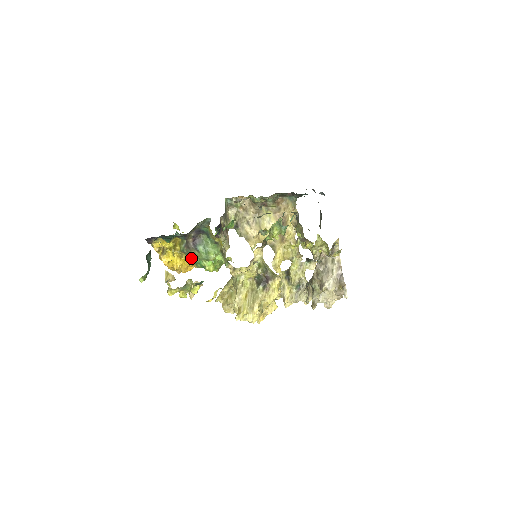
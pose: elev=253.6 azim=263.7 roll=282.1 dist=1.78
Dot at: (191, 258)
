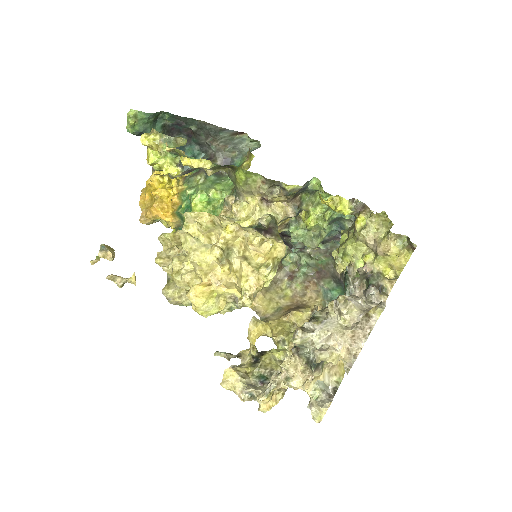
Dot at: (185, 190)
